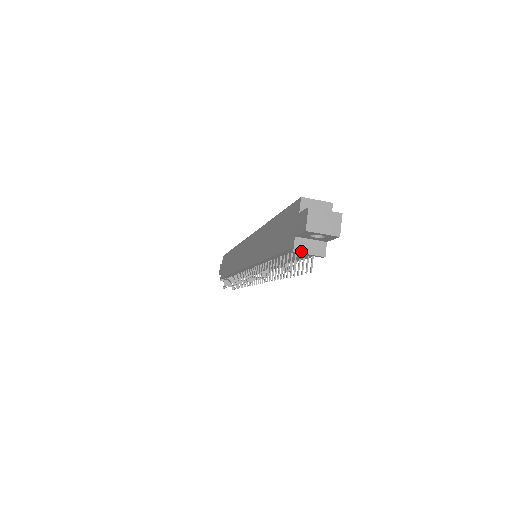
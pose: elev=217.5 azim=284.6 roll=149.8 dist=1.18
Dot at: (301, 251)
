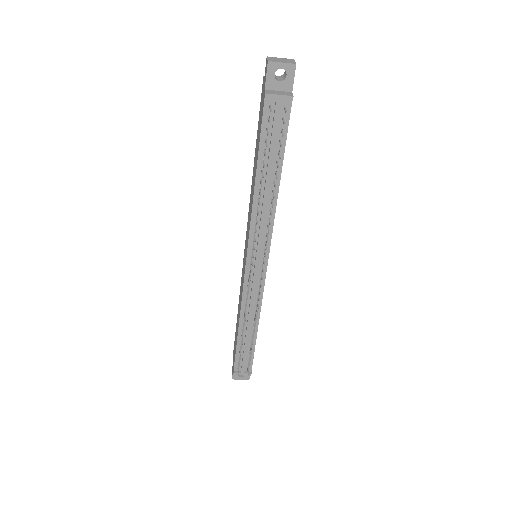
Dot at: (272, 94)
